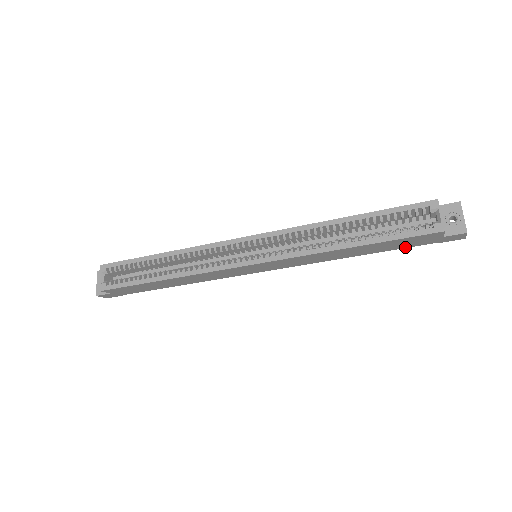
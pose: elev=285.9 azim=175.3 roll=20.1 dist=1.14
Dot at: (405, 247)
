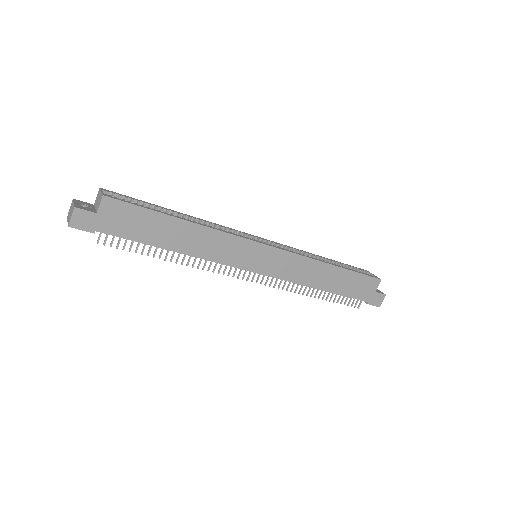
Dot at: (352, 296)
